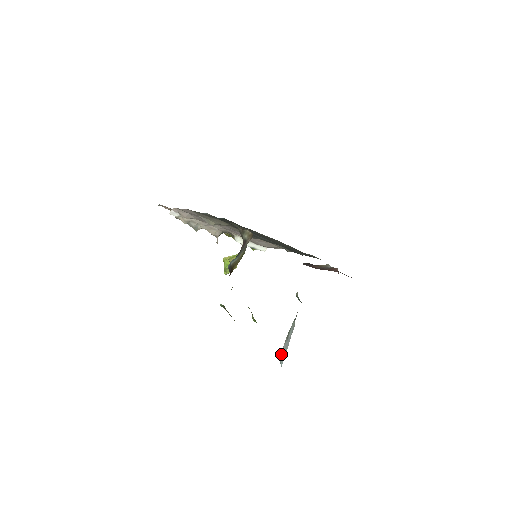
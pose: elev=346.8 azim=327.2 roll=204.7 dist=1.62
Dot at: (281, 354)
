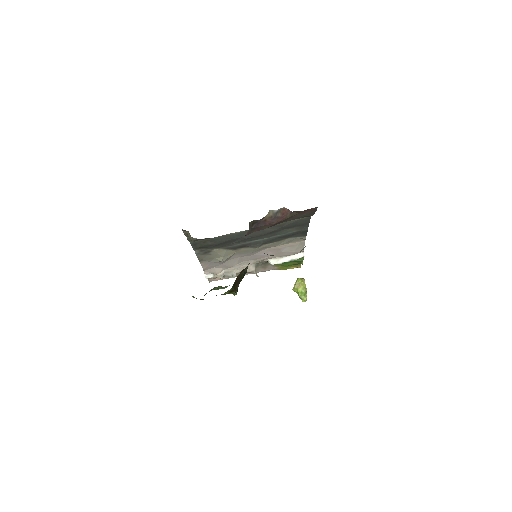
Dot at: occluded
